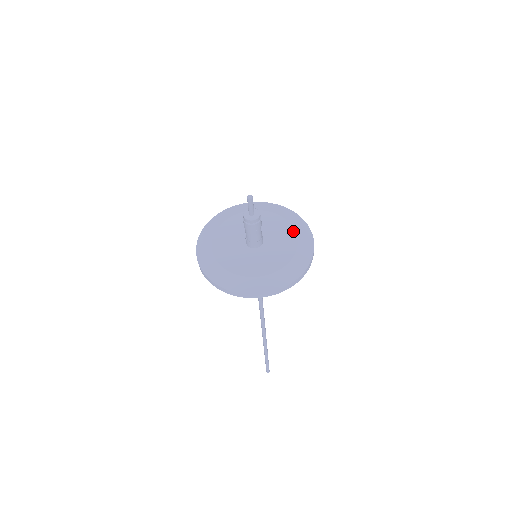
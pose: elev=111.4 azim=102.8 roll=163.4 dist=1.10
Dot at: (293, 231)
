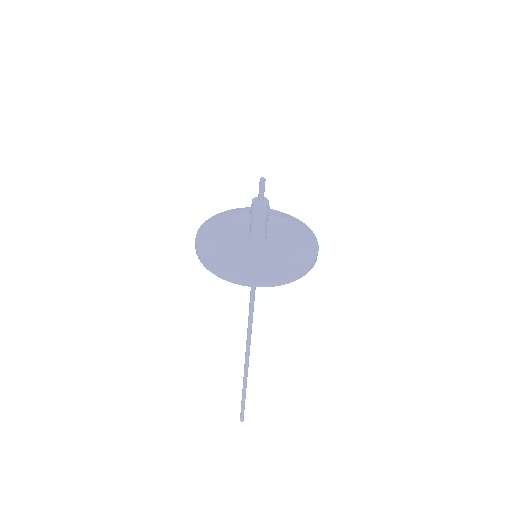
Dot at: (294, 228)
